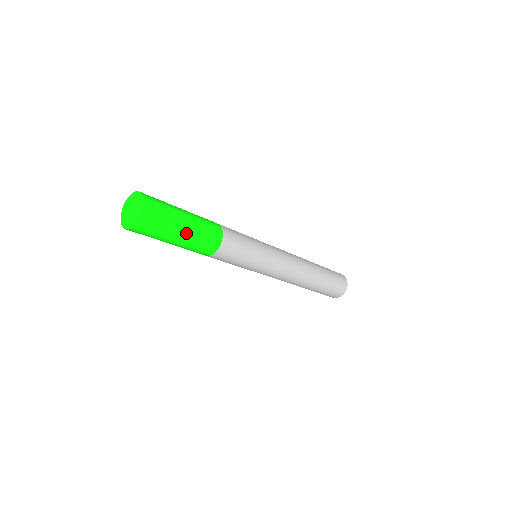
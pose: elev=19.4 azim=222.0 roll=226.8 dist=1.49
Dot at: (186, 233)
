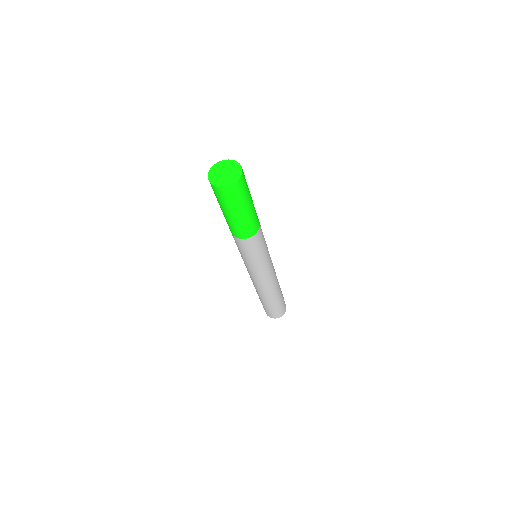
Dot at: (250, 208)
